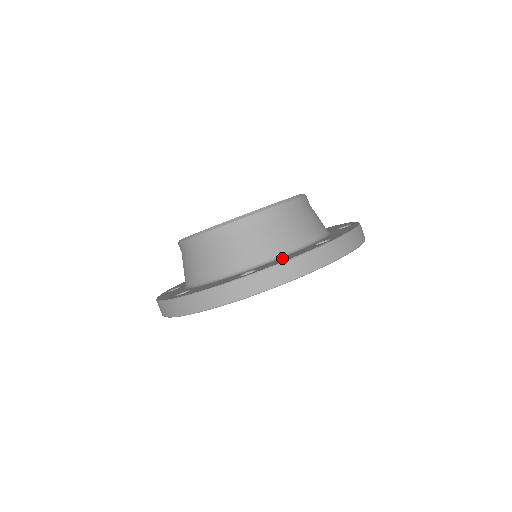
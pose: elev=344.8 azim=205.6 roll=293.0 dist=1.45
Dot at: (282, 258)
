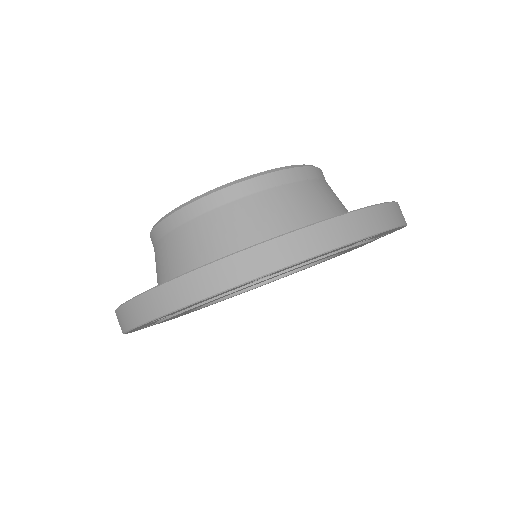
Dot at: occluded
